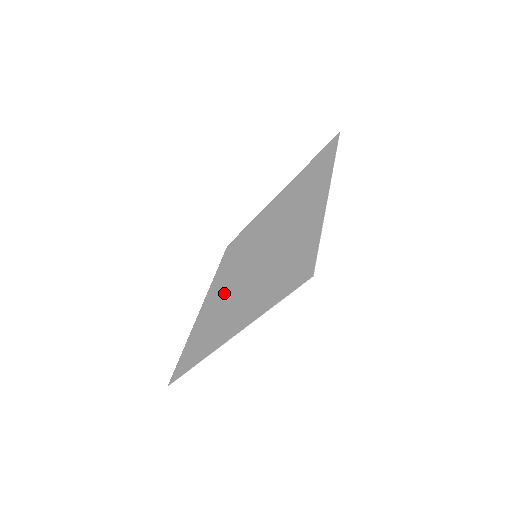
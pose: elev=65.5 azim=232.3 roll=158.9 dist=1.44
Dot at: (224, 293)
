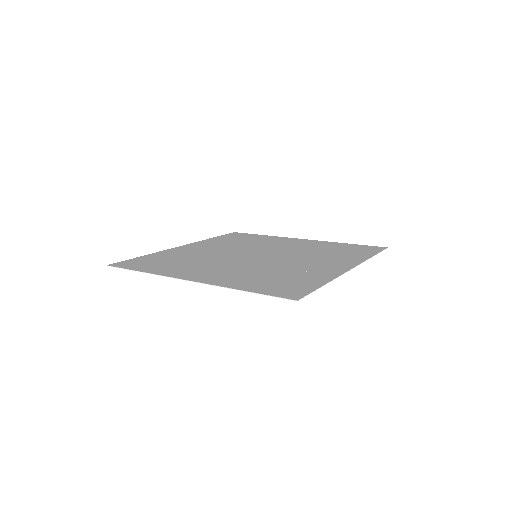
Dot at: (209, 254)
